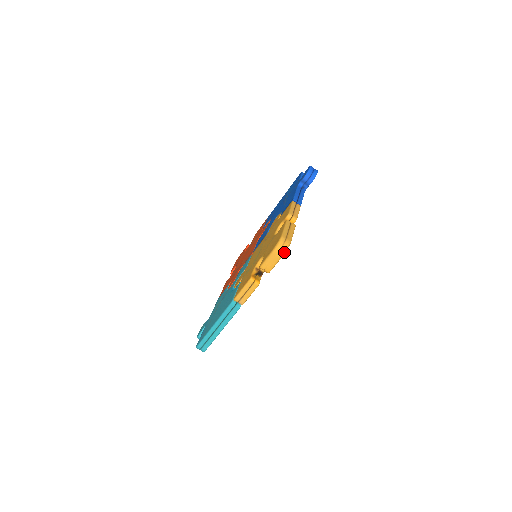
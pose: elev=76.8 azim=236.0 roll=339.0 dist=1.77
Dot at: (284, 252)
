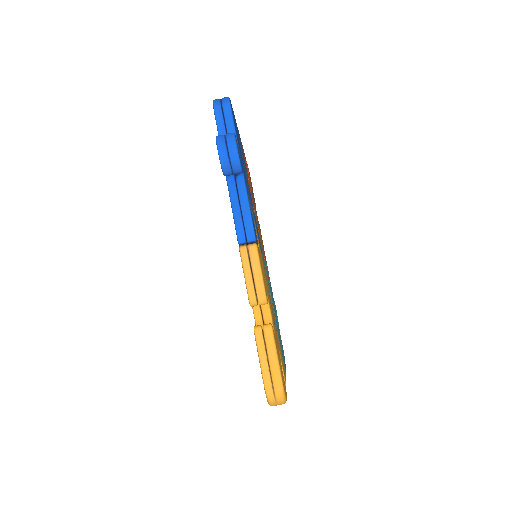
Dot at: (284, 402)
